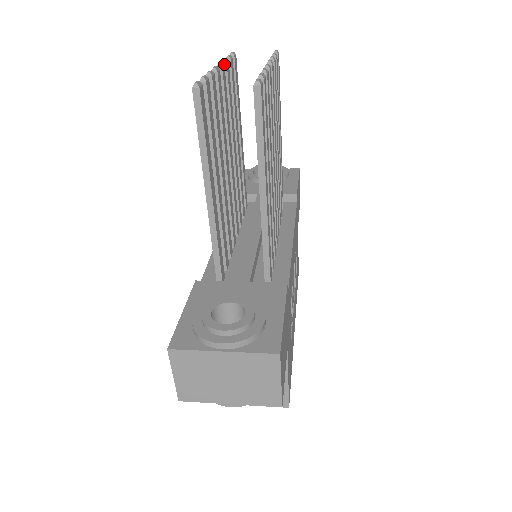
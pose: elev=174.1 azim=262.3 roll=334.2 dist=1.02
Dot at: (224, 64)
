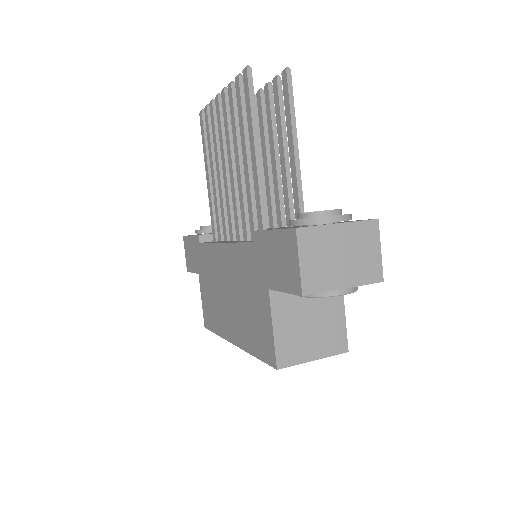
Dot at: (214, 102)
